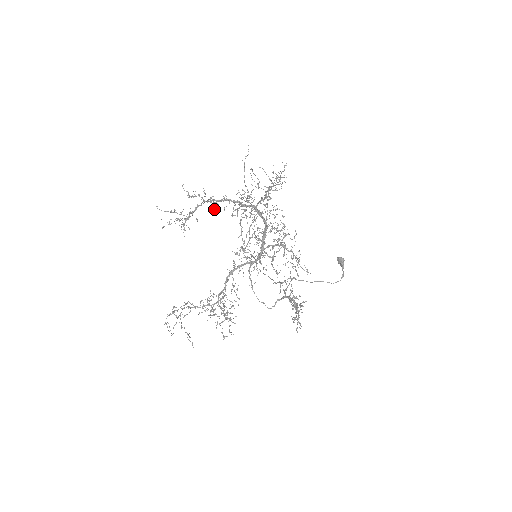
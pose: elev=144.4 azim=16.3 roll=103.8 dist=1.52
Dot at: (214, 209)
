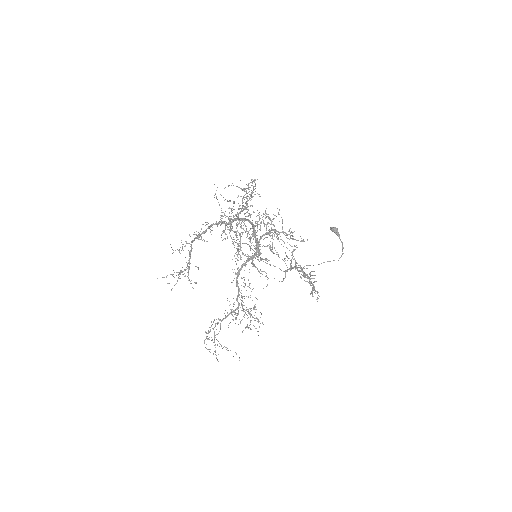
Dot at: occluded
